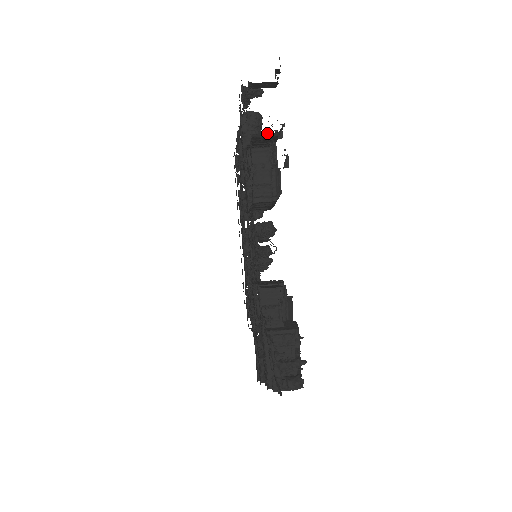
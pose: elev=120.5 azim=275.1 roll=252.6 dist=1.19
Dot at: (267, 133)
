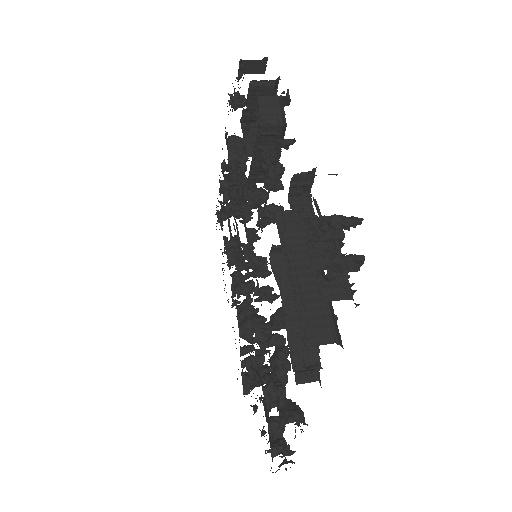
Dot at: (264, 82)
